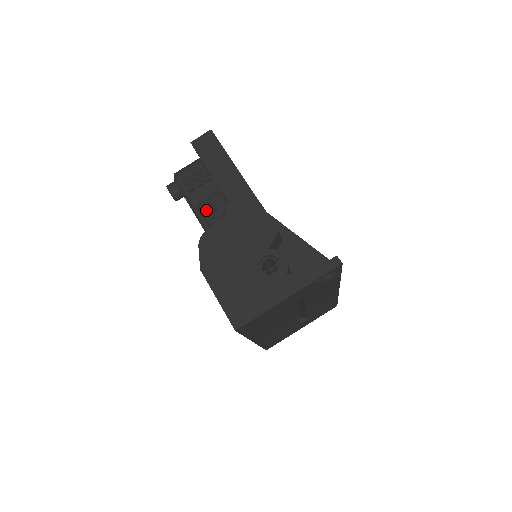
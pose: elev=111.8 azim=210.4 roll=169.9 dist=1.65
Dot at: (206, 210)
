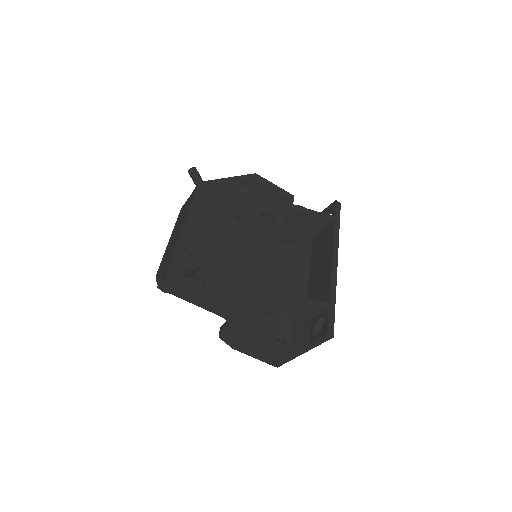
Dot at: occluded
